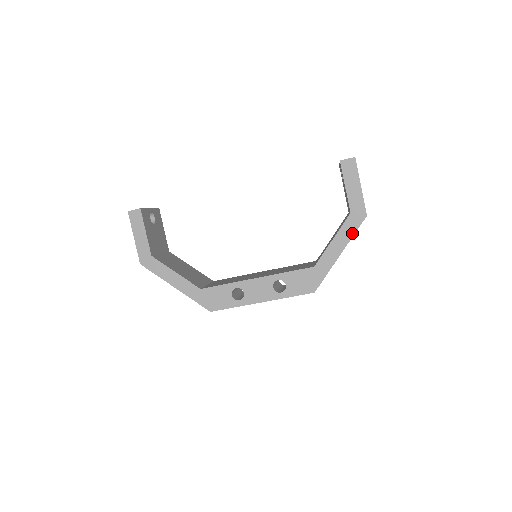
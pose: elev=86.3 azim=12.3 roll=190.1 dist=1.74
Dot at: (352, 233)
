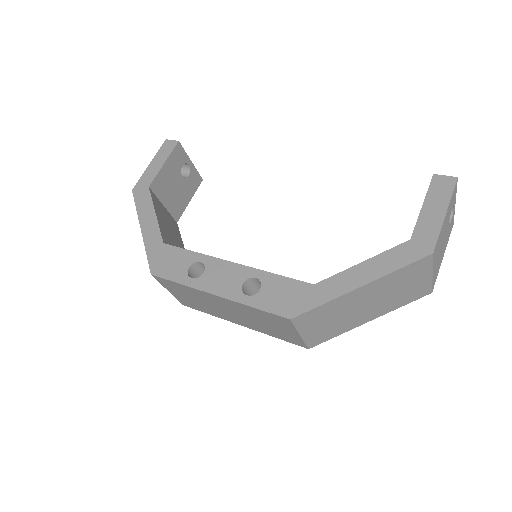
Dot at: (397, 266)
